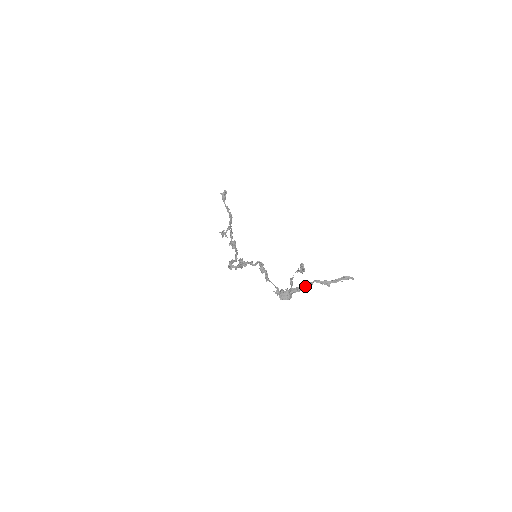
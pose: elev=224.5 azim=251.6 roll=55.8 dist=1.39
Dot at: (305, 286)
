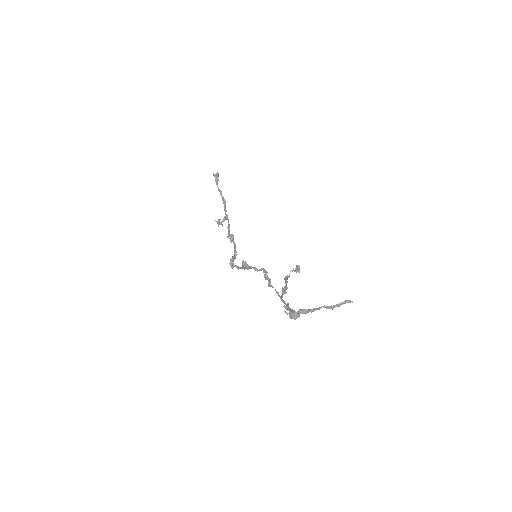
Dot at: (313, 310)
